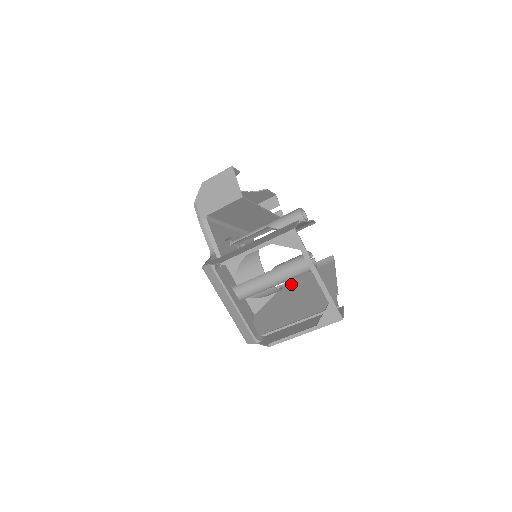
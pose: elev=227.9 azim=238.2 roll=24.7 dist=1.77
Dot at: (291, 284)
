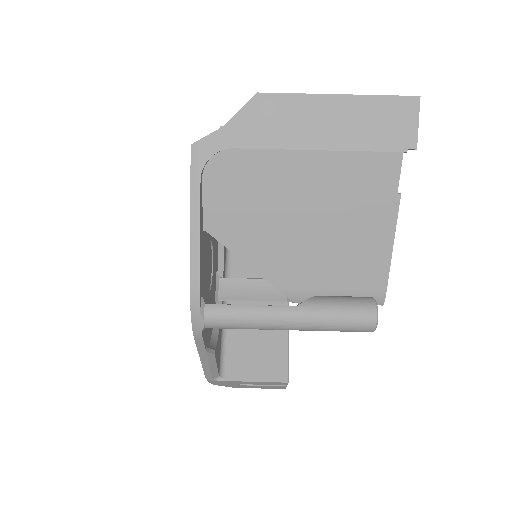
Dot at: (289, 274)
